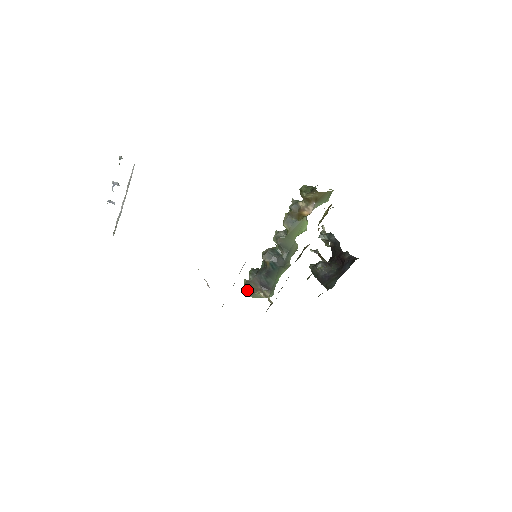
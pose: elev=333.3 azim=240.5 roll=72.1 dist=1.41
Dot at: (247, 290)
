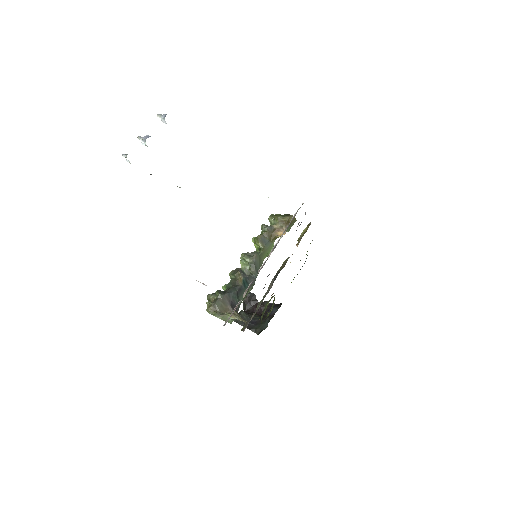
Dot at: (213, 312)
